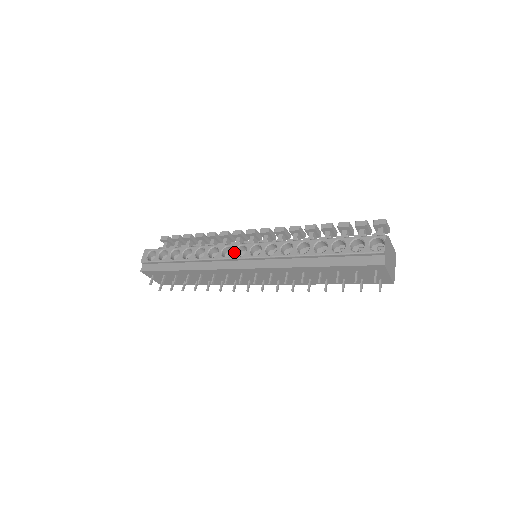
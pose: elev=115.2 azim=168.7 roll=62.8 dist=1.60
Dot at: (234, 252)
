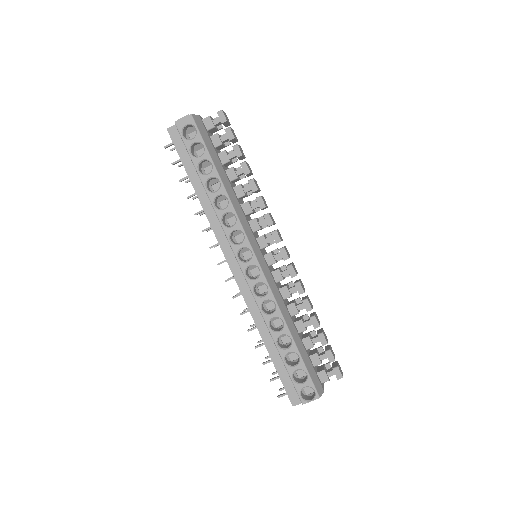
Dot at: (240, 248)
